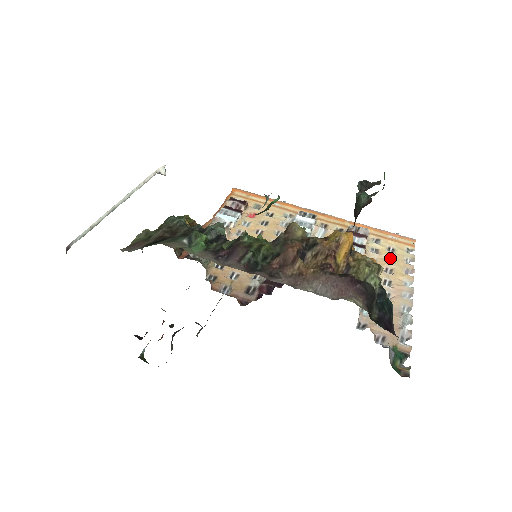
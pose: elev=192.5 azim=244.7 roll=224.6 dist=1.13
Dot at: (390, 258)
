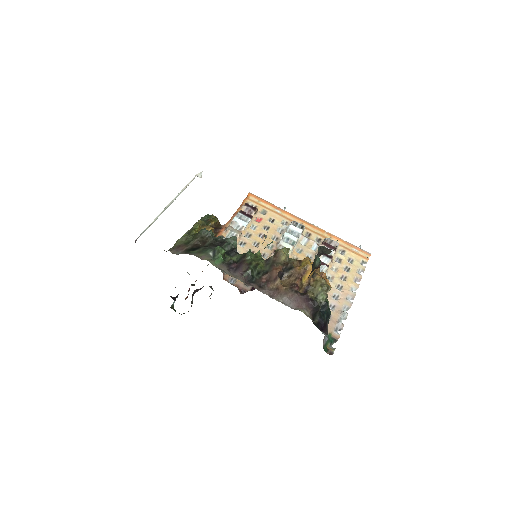
Dot at: (348, 267)
